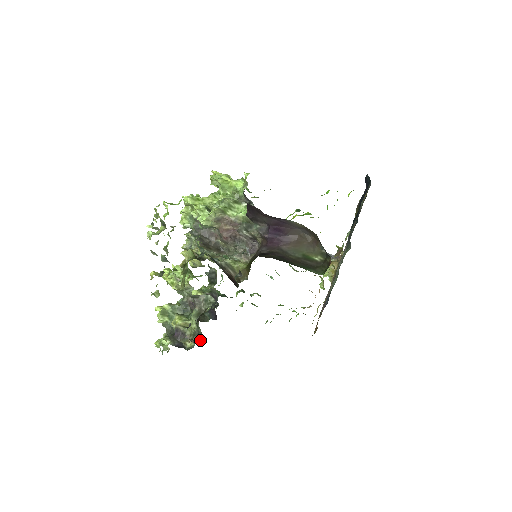
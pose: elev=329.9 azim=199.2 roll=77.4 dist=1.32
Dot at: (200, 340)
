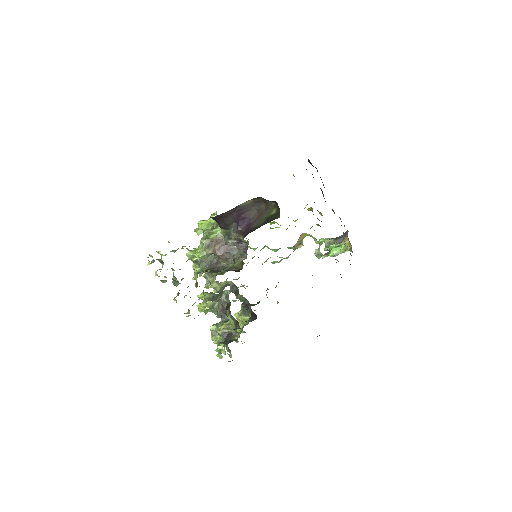
Dot at: (238, 325)
